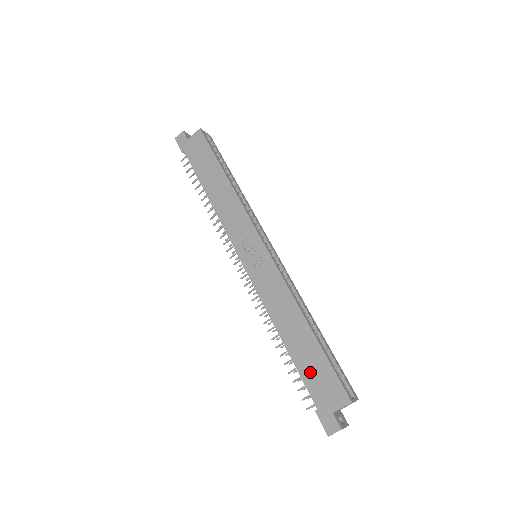
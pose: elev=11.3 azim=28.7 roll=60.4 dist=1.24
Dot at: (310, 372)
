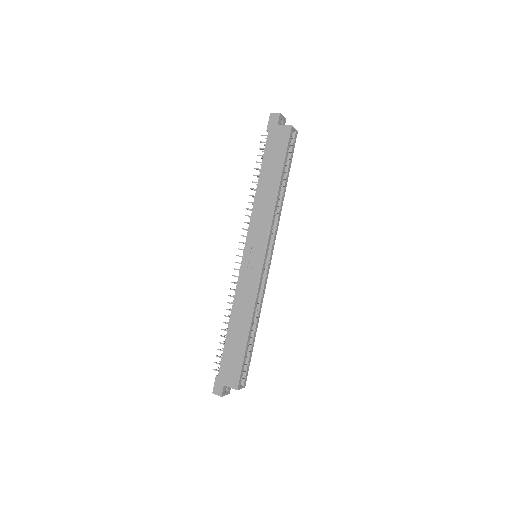
Dot at: (229, 355)
